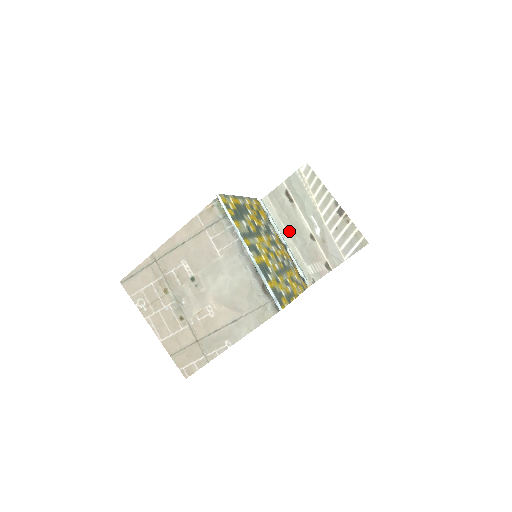
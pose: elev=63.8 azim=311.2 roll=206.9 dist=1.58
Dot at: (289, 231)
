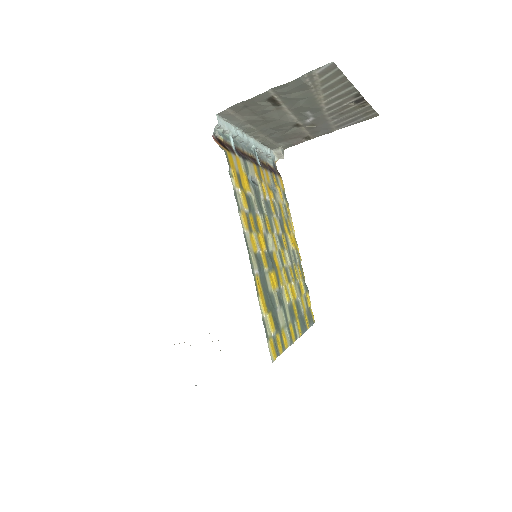
Dot at: (260, 129)
